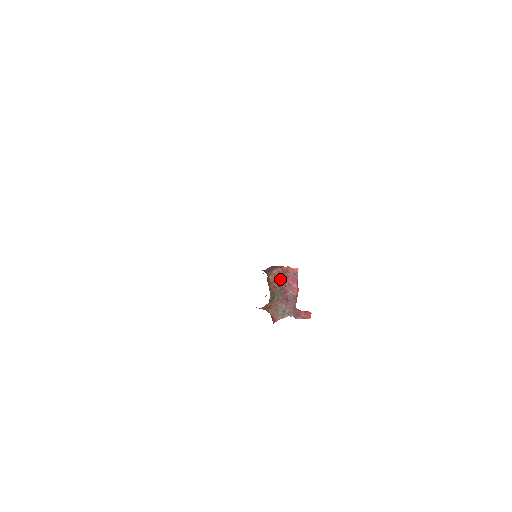
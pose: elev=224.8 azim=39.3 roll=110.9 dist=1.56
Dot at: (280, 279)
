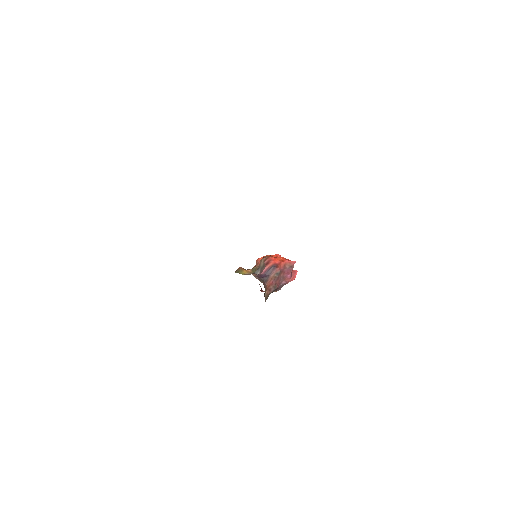
Dot at: (276, 279)
